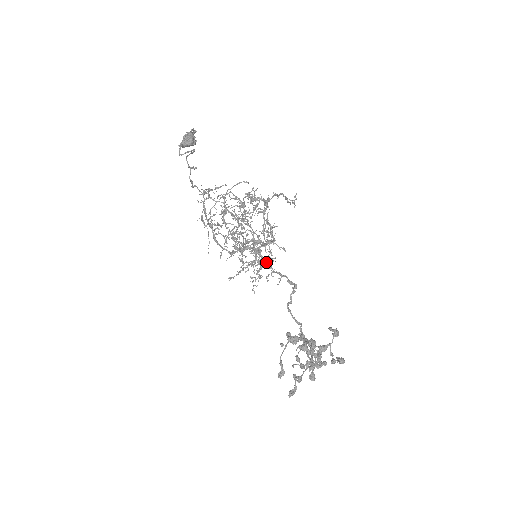
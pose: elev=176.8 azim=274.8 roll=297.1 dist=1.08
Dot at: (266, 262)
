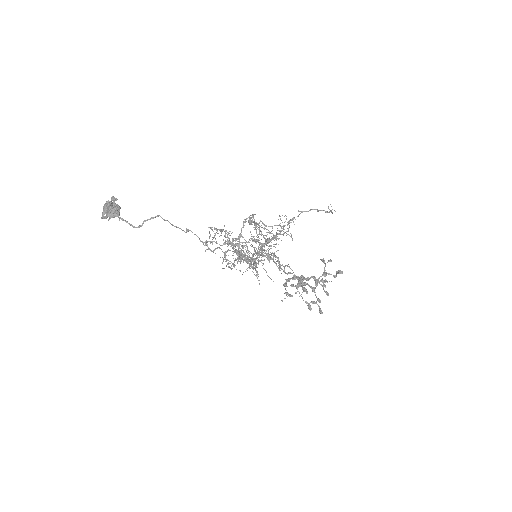
Dot at: (262, 255)
